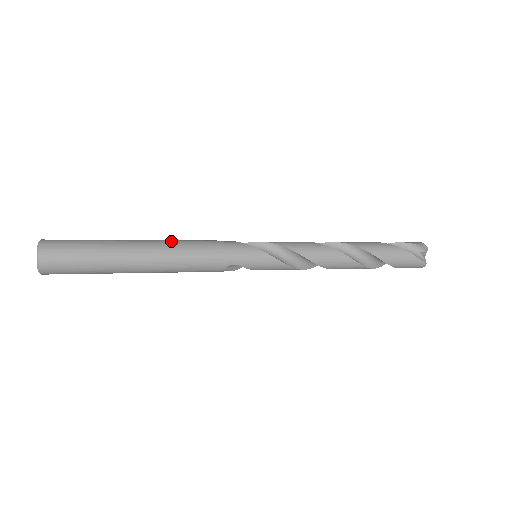
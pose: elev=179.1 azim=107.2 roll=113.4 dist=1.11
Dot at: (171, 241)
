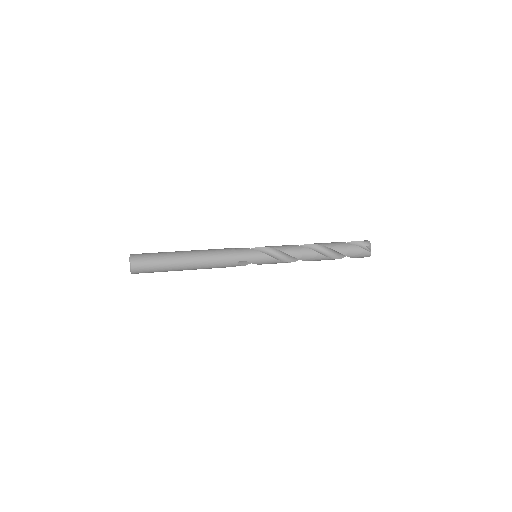
Dot at: (203, 250)
